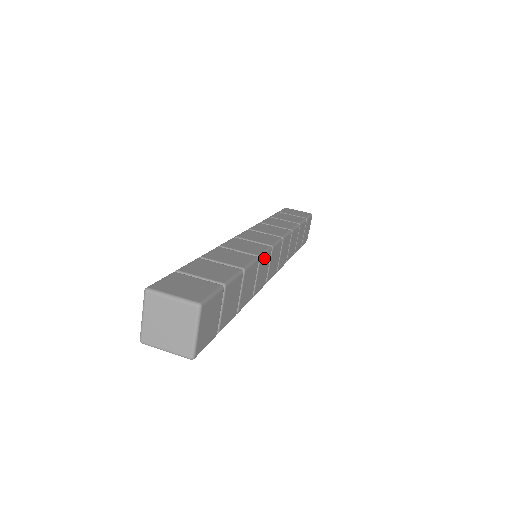
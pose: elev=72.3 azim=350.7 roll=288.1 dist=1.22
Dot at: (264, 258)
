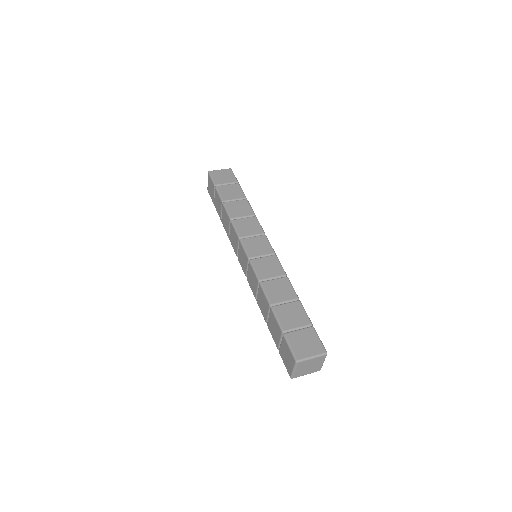
Dot at: occluded
